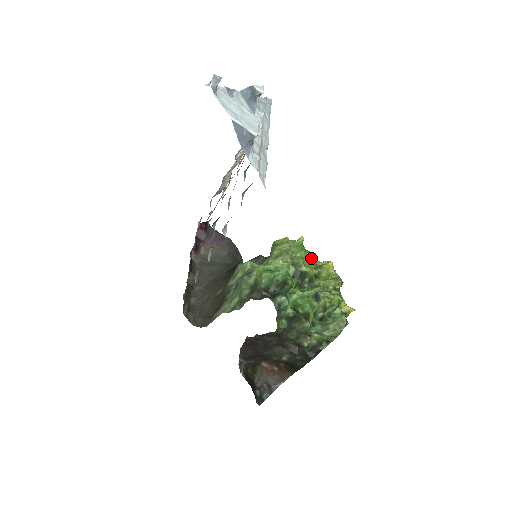
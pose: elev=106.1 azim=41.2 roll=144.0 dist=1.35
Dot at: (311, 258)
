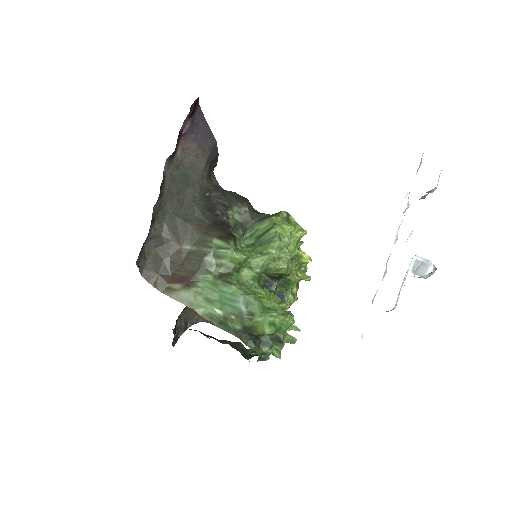
Dot at: occluded
